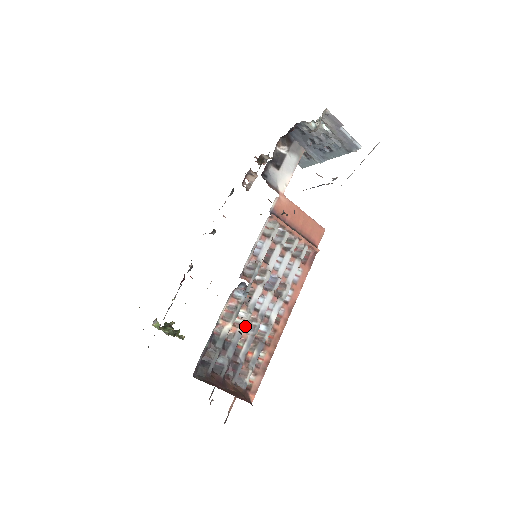
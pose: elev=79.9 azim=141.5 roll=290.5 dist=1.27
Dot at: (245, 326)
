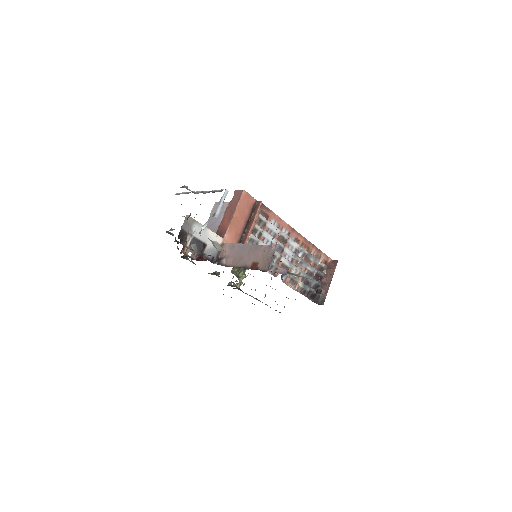
Dot at: (300, 270)
